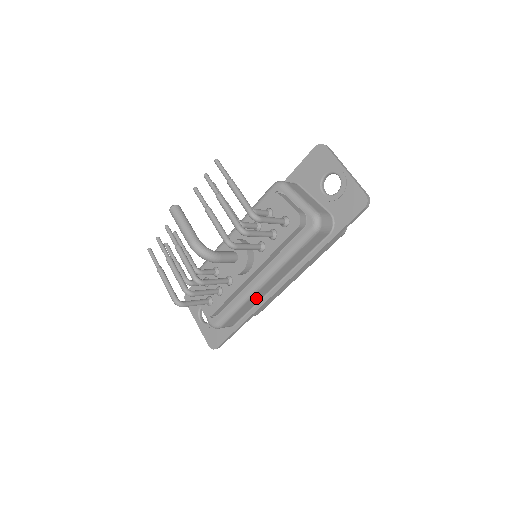
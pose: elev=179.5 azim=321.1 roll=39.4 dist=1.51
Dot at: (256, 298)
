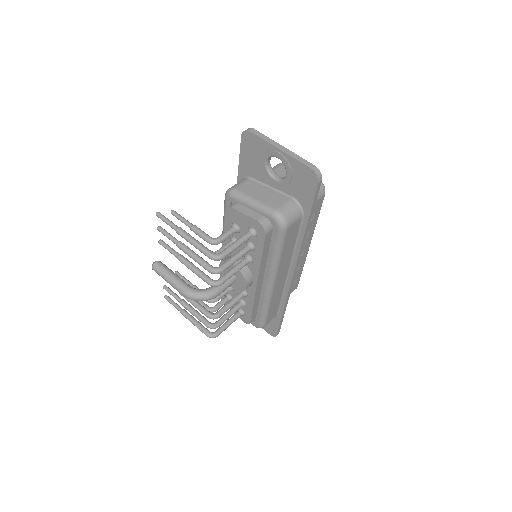
Dot at: (277, 293)
